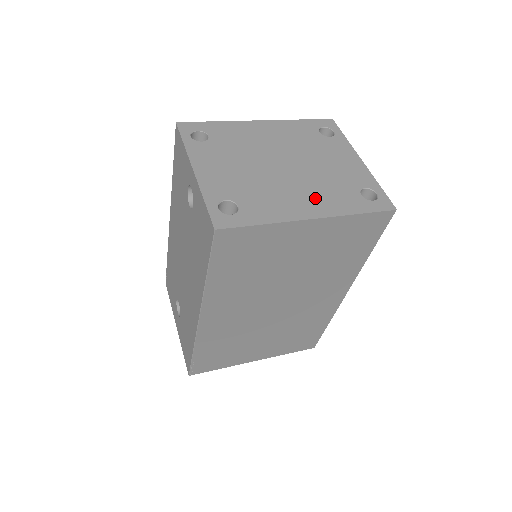
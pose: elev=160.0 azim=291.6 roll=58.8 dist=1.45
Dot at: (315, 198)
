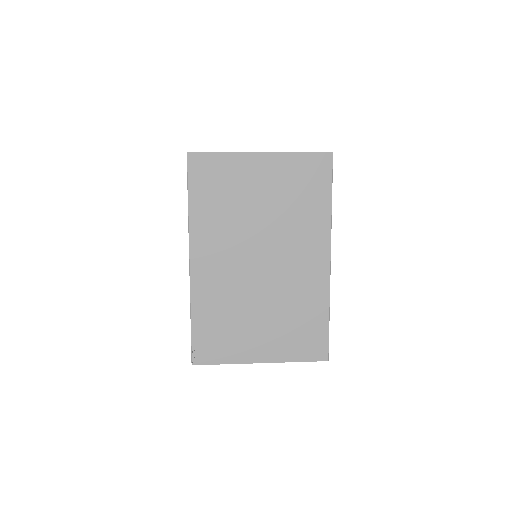
Dot at: occluded
